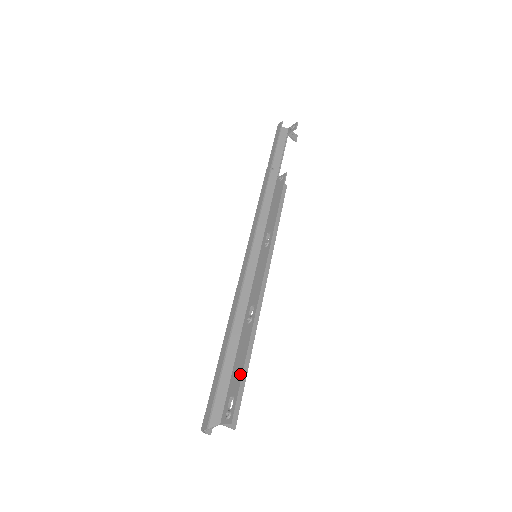
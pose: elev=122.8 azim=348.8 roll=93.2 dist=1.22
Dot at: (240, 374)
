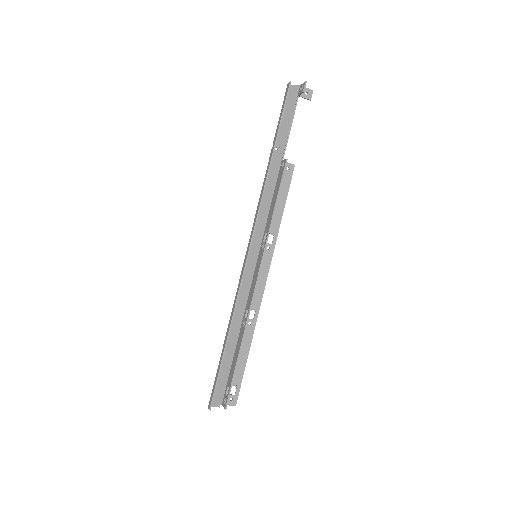
Dot at: (233, 372)
